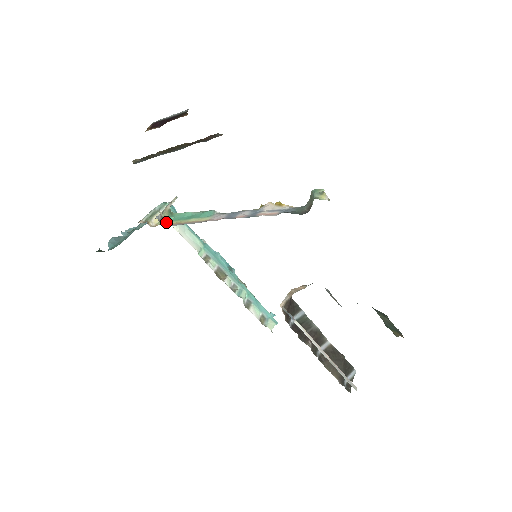
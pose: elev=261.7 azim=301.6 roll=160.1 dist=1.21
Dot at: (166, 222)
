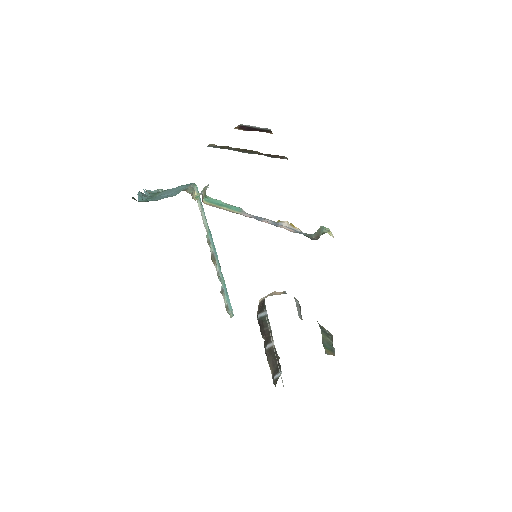
Dot at: (203, 200)
